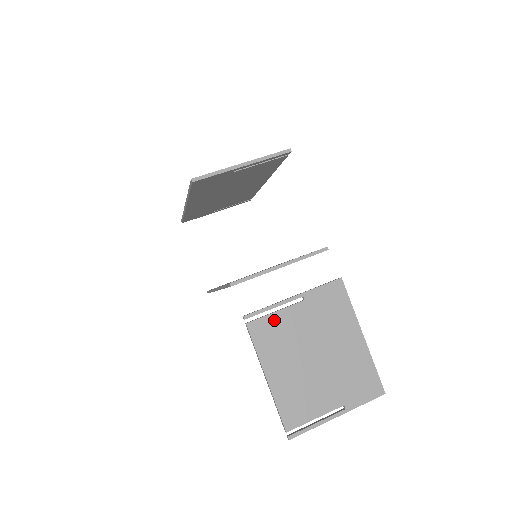
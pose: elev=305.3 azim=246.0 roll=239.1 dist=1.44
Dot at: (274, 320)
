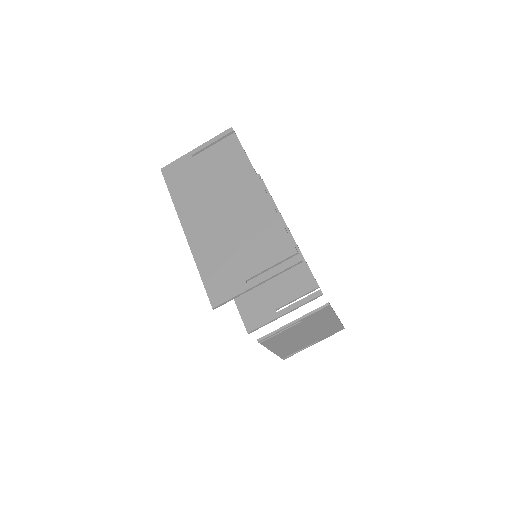
Dot at: (279, 335)
